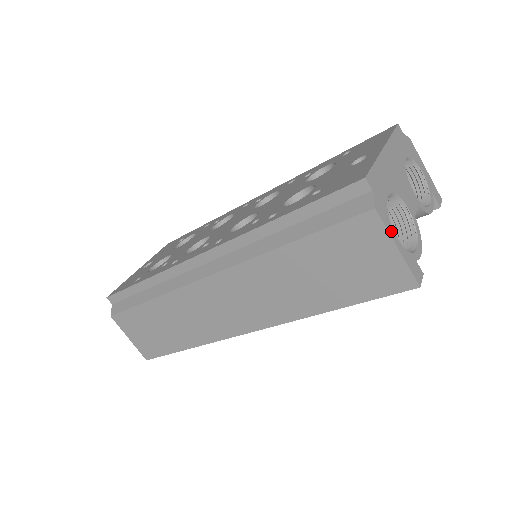
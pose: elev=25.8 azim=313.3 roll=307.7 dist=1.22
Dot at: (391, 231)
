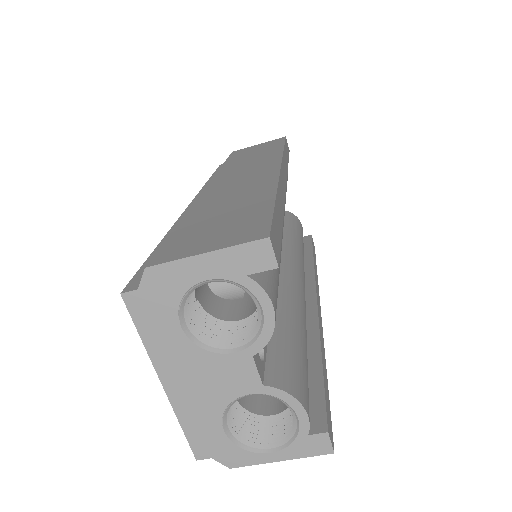
Dot at: (260, 459)
